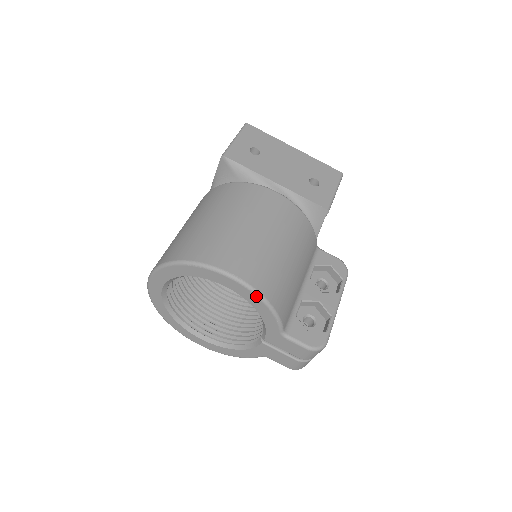
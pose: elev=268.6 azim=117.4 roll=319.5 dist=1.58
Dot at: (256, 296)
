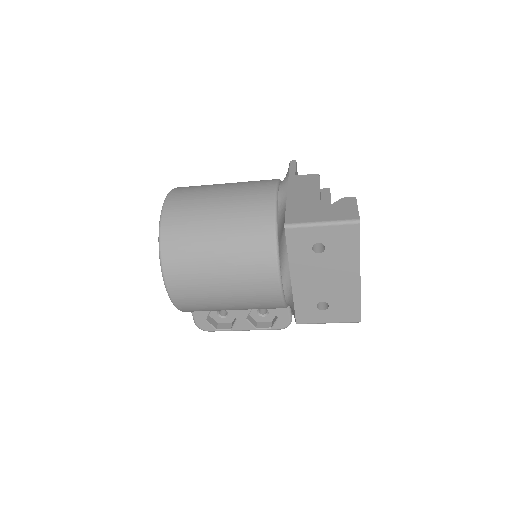
Dot at: occluded
